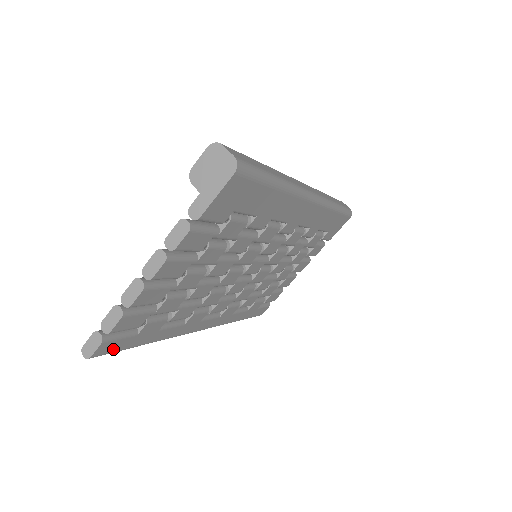
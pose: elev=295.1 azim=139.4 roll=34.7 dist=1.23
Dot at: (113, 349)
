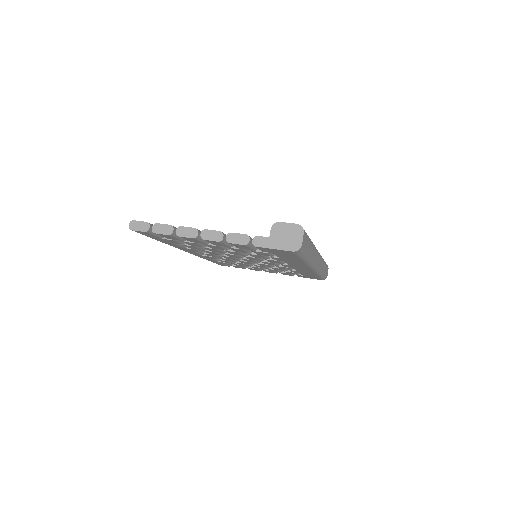
Dot at: (144, 234)
